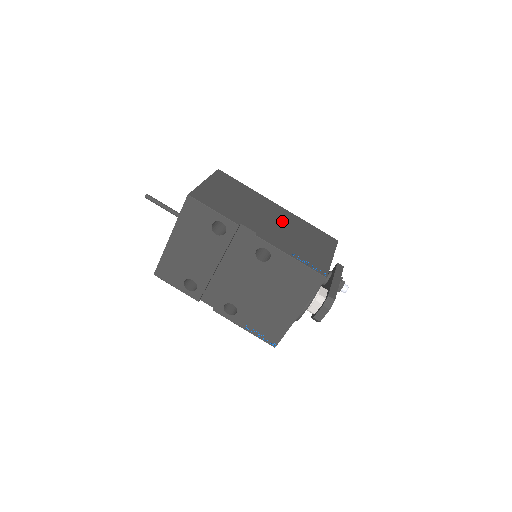
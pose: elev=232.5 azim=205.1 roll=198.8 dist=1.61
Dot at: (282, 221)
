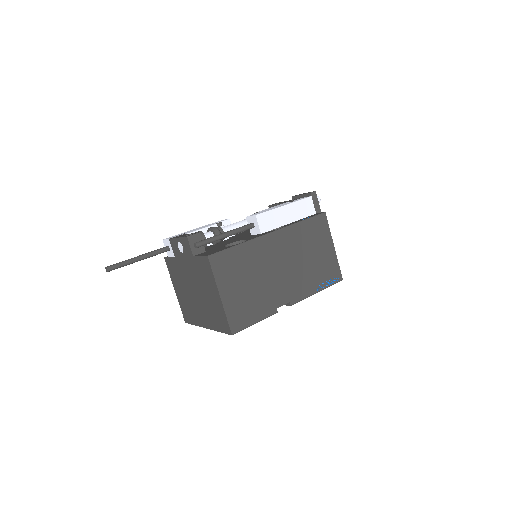
Dot at: (289, 255)
